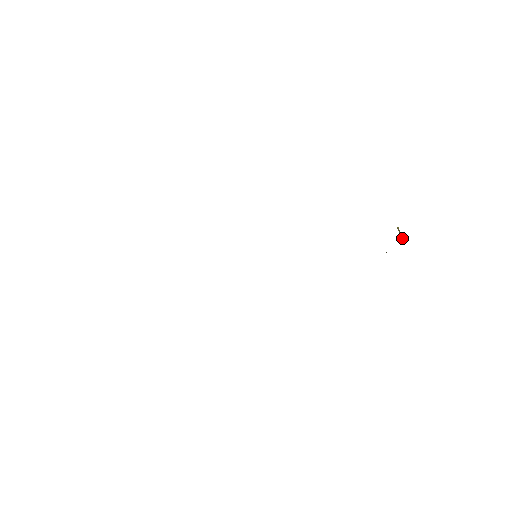
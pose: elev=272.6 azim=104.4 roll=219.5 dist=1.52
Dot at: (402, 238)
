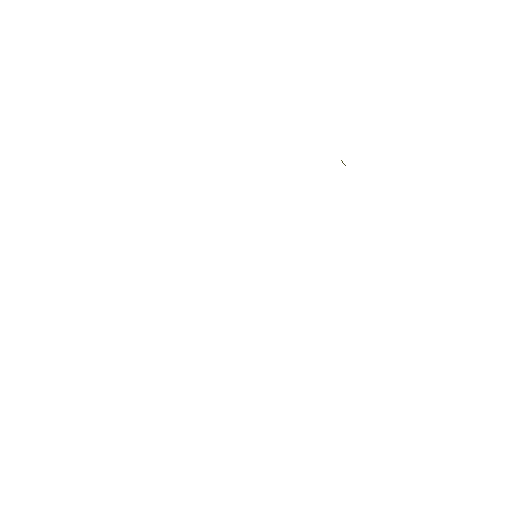
Dot at: occluded
